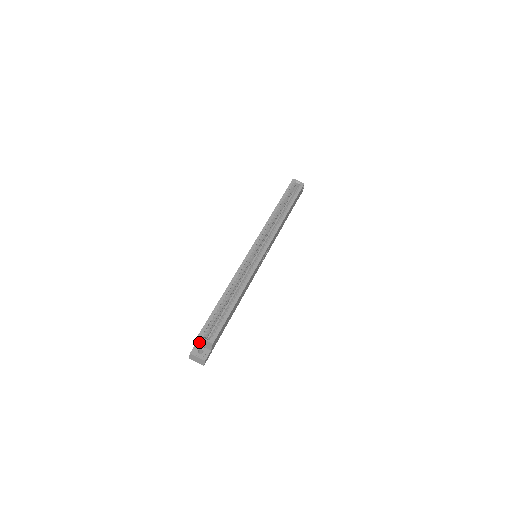
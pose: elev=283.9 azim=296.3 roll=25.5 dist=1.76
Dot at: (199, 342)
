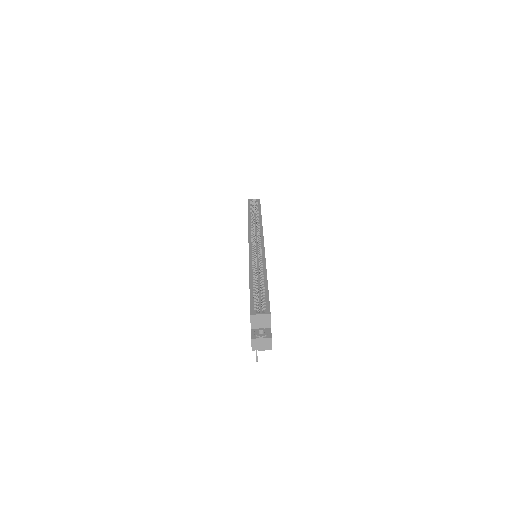
Dot at: (254, 324)
